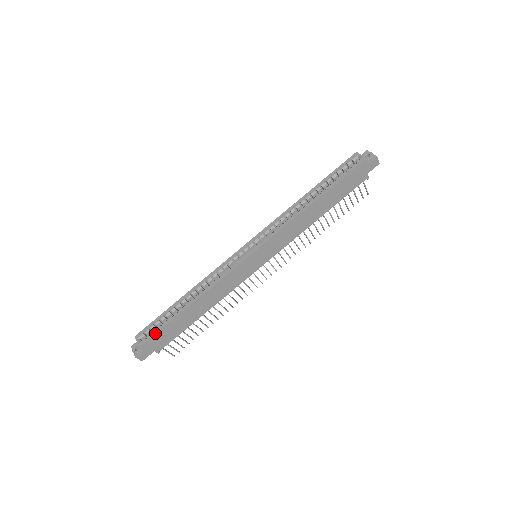
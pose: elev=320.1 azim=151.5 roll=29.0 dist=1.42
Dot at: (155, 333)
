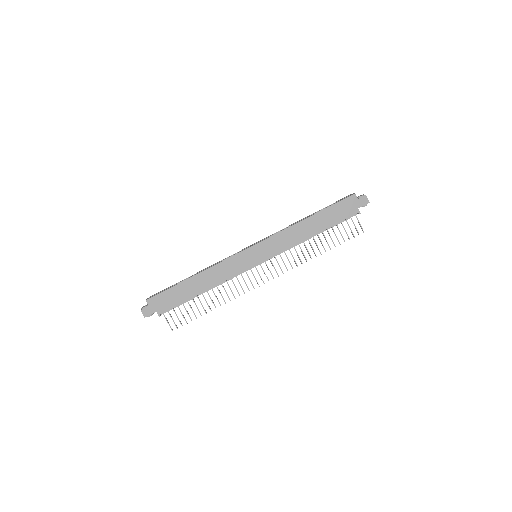
Dot at: (161, 292)
